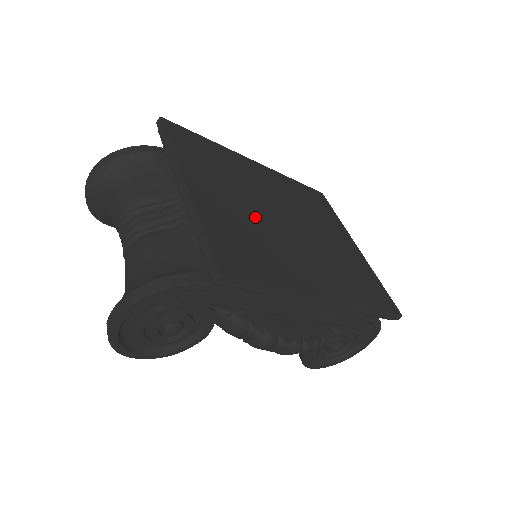
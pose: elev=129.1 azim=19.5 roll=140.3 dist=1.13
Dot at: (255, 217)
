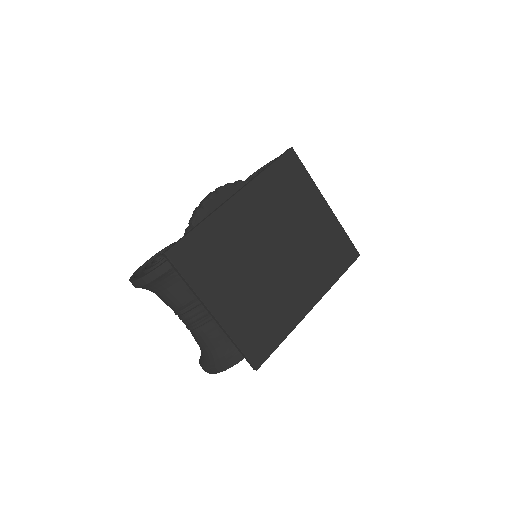
Dot at: (256, 286)
